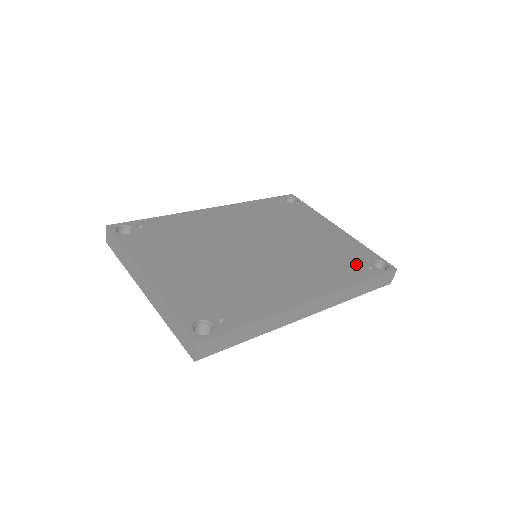
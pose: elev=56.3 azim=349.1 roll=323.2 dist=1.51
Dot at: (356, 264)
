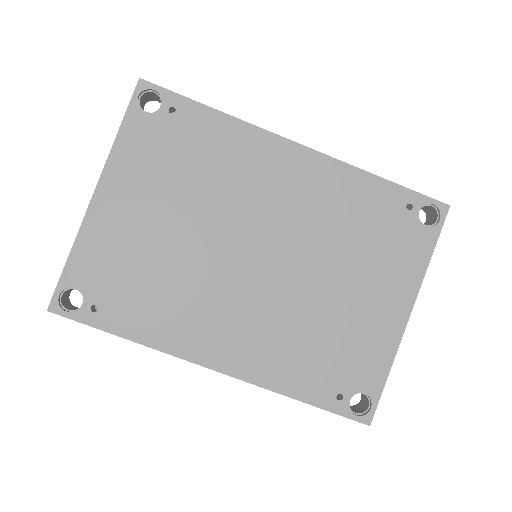
Dot at: (332, 377)
